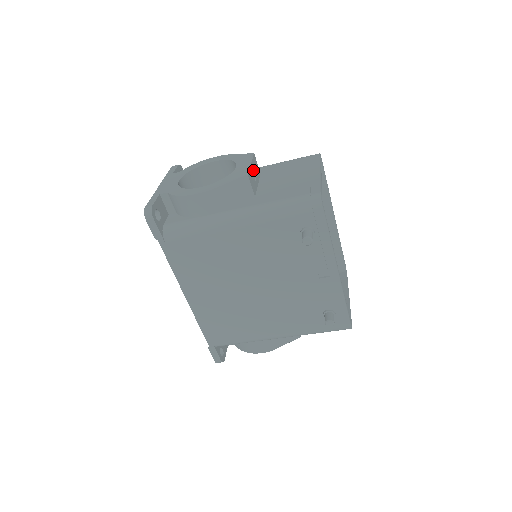
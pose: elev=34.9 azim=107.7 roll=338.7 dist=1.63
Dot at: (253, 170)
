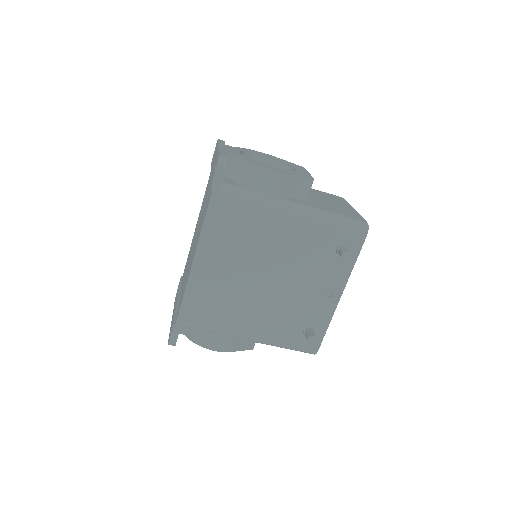
Dot at: occluded
